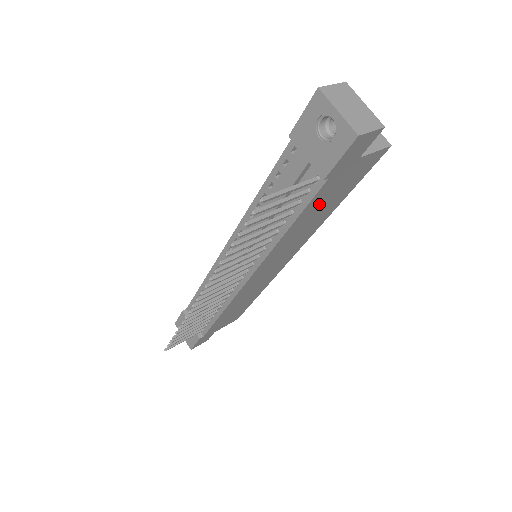
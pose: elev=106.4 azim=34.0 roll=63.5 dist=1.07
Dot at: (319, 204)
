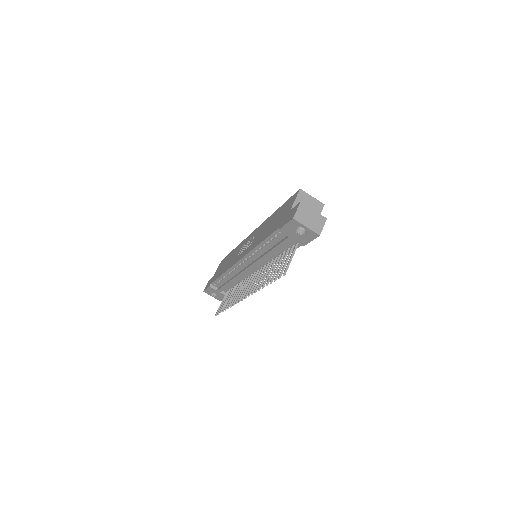
Dot at: occluded
